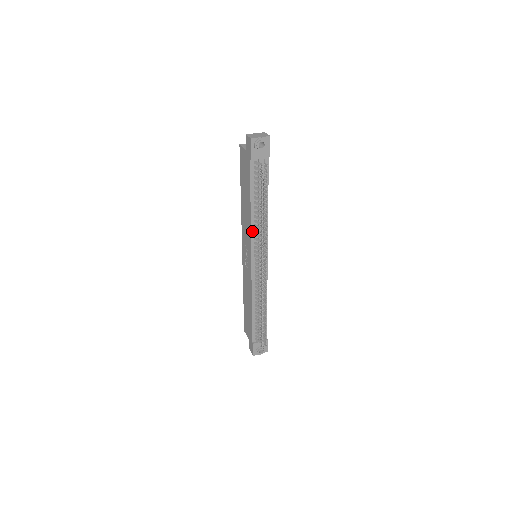
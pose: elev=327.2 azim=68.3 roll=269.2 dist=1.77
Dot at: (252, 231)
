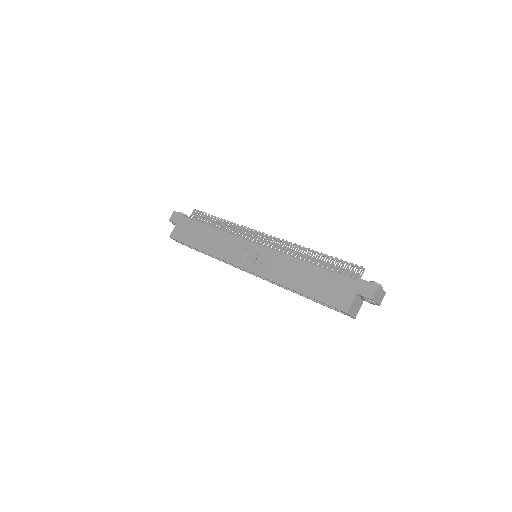
Dot at: (230, 234)
